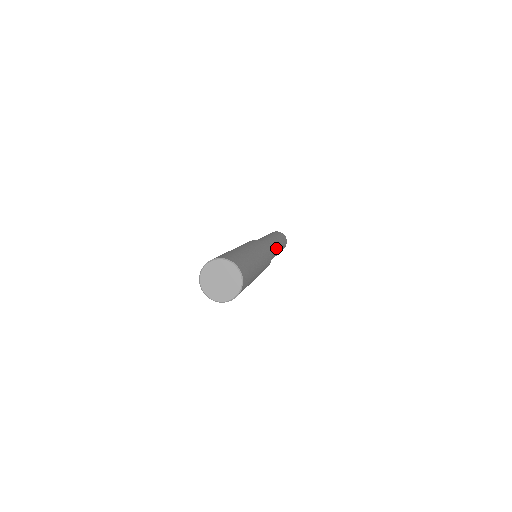
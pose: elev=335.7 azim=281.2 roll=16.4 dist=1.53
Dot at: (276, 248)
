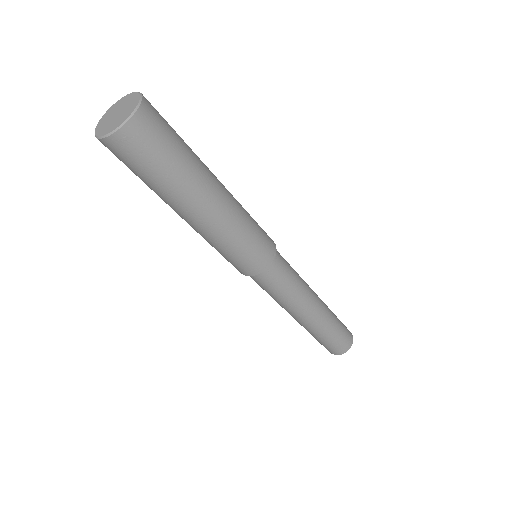
Dot at: (305, 287)
